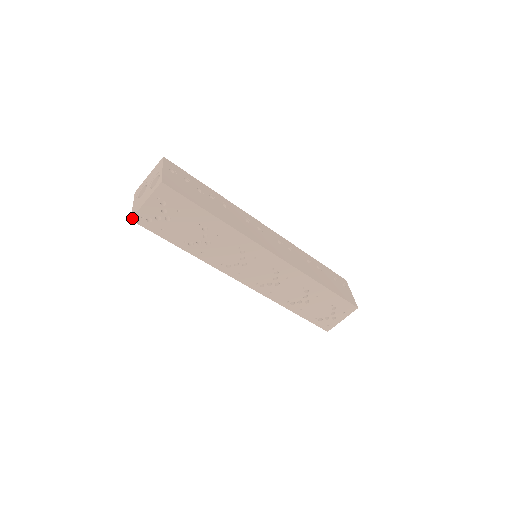
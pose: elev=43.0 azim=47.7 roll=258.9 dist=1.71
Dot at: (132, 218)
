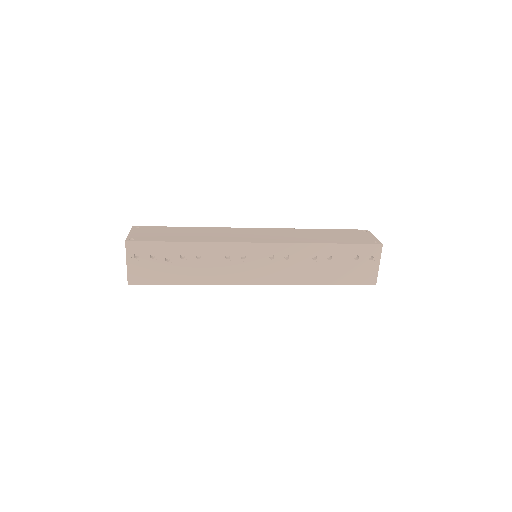
Dot at: occluded
